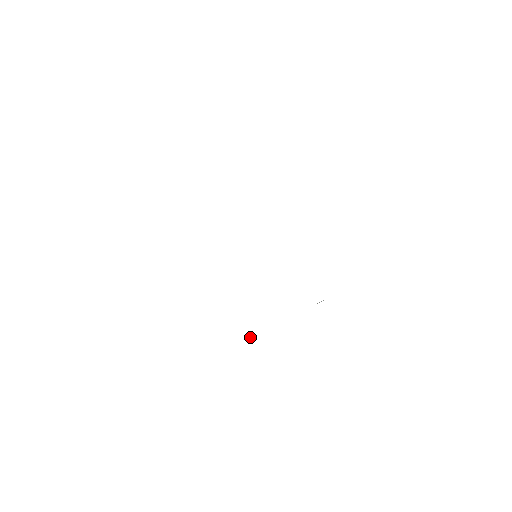
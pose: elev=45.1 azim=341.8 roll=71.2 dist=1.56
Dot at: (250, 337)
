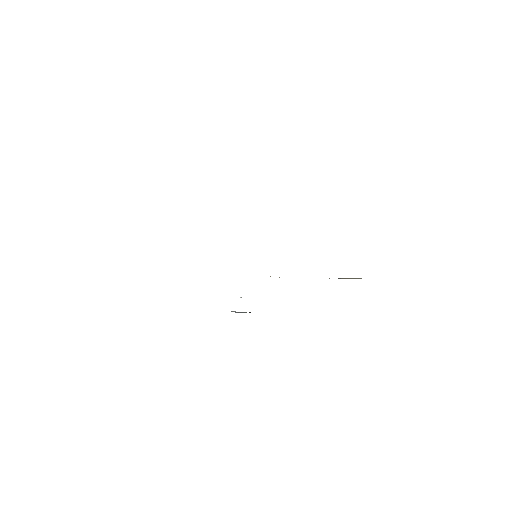
Dot at: occluded
